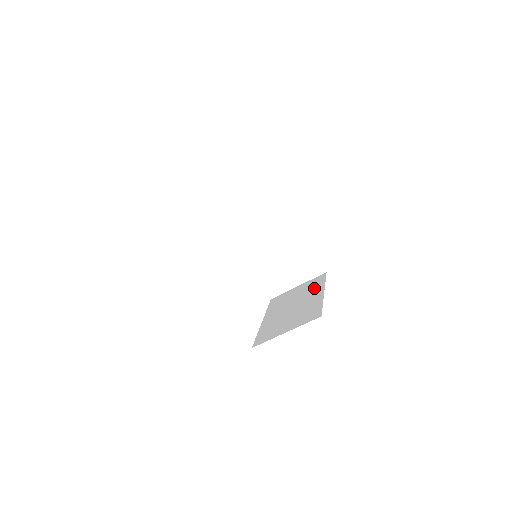
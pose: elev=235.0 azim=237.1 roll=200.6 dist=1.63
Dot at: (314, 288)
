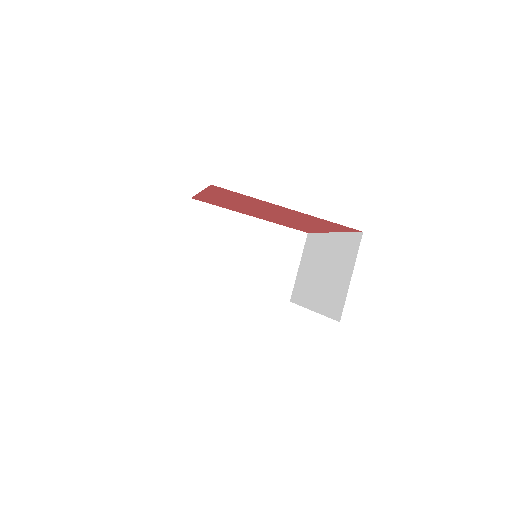
Dot at: (317, 246)
